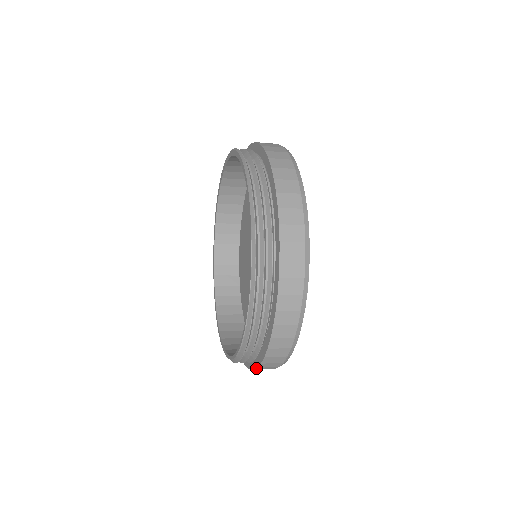
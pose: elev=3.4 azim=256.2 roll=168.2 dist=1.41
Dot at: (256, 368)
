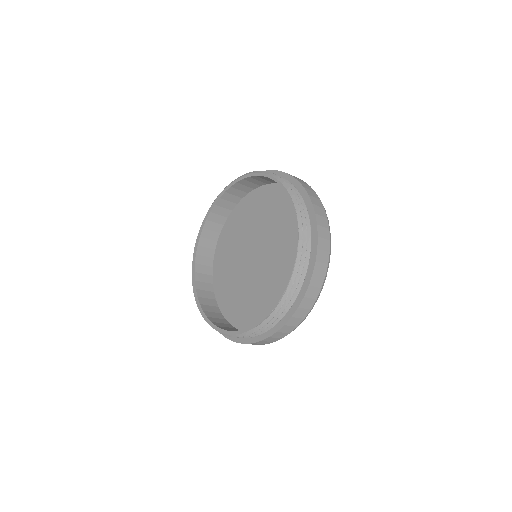
Dot at: (302, 300)
